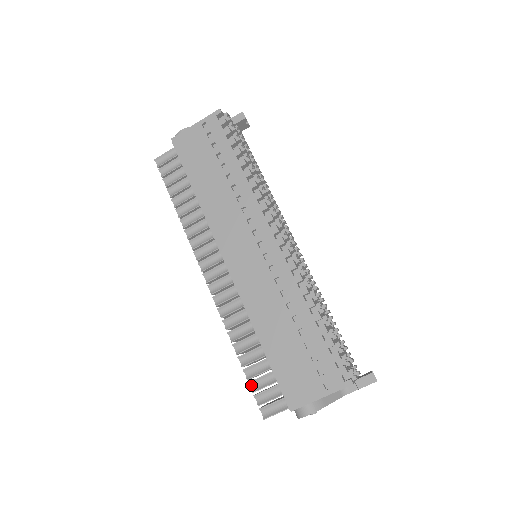
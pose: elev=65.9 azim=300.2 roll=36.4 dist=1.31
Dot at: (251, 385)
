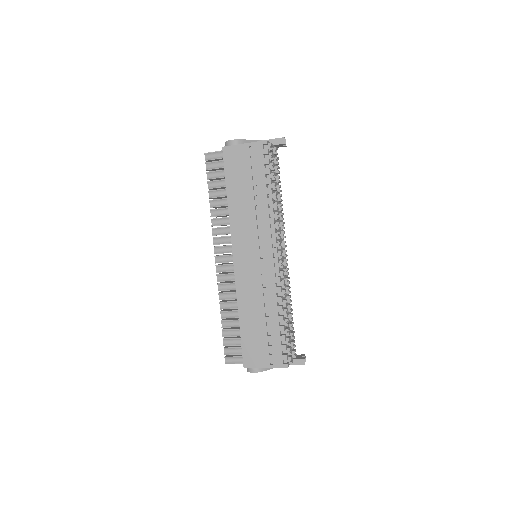
Dot at: (224, 341)
